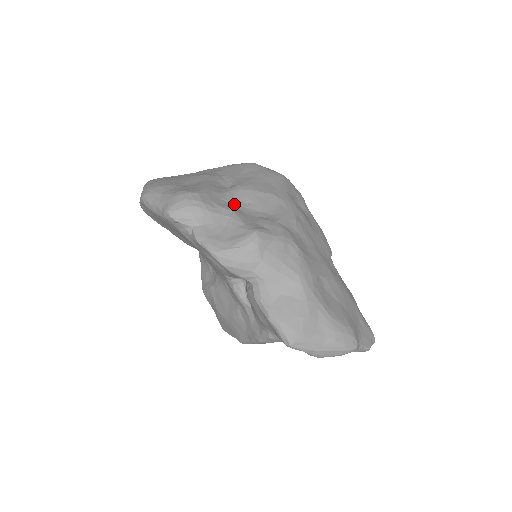
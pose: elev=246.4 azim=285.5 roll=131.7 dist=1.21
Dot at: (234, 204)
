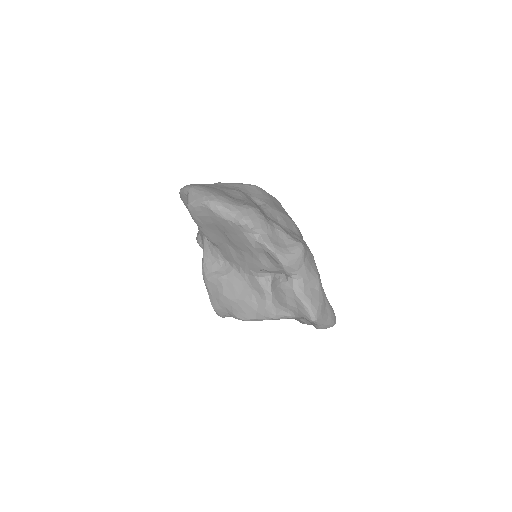
Dot at: (274, 220)
